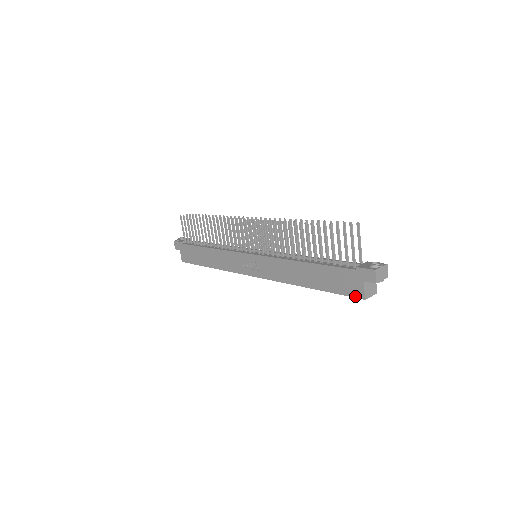
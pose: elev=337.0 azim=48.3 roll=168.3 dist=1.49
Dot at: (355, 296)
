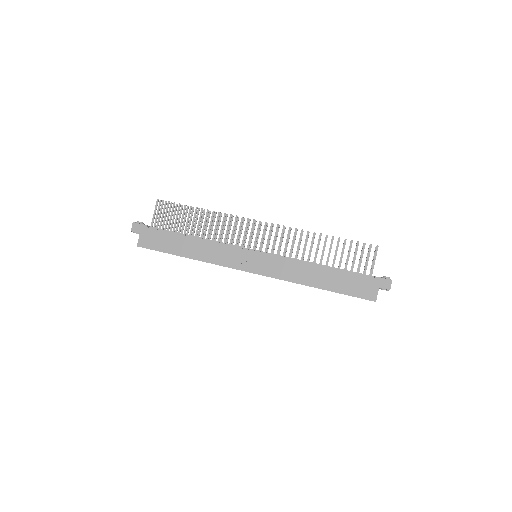
Dot at: (367, 298)
